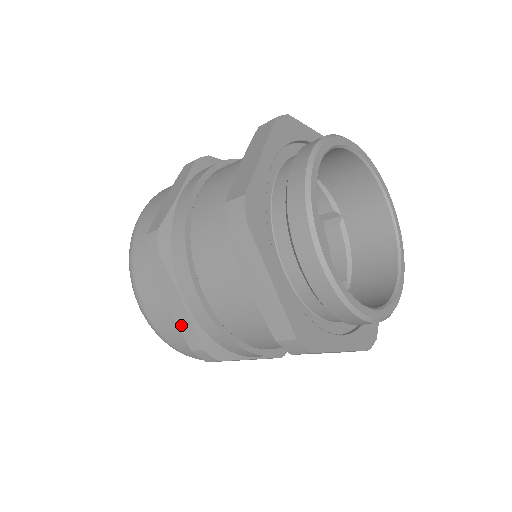
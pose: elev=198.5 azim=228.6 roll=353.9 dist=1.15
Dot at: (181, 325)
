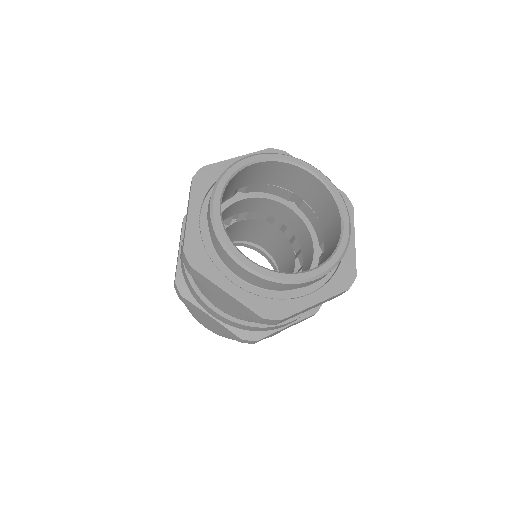
Dot at: (176, 267)
